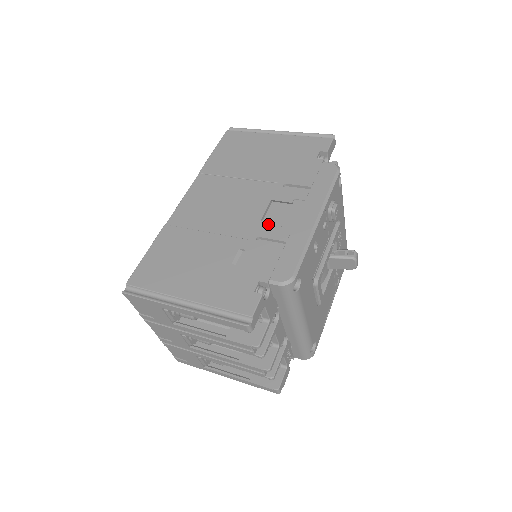
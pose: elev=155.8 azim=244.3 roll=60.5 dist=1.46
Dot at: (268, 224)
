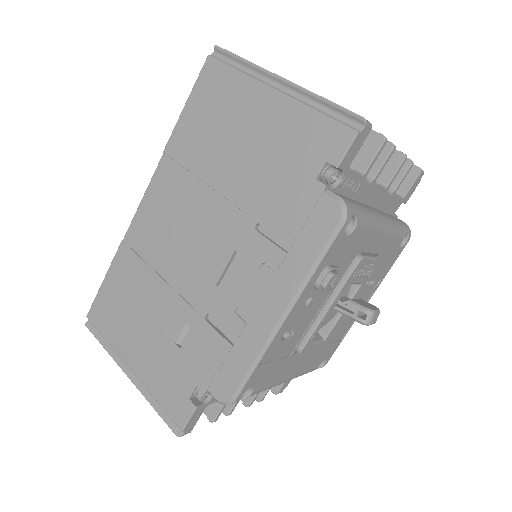
Dot at: (222, 297)
